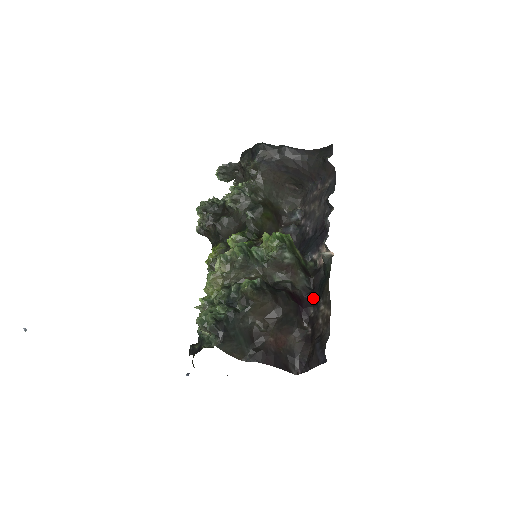
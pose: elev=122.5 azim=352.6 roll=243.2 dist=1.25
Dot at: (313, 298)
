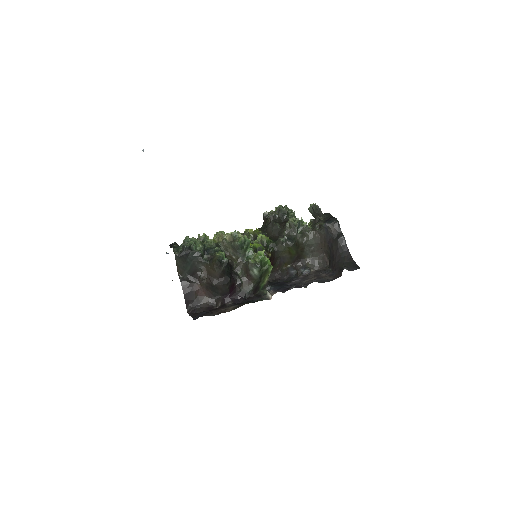
Dot at: (239, 301)
